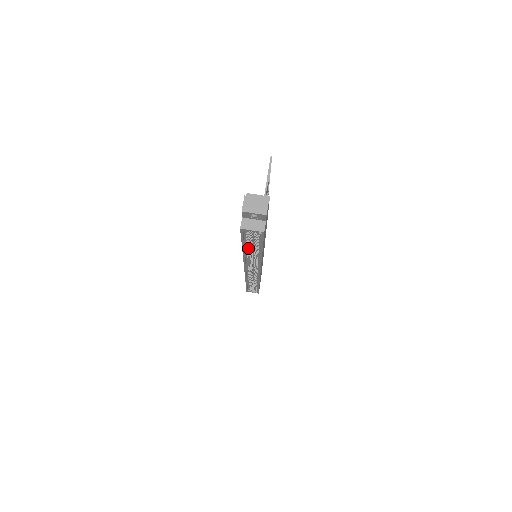
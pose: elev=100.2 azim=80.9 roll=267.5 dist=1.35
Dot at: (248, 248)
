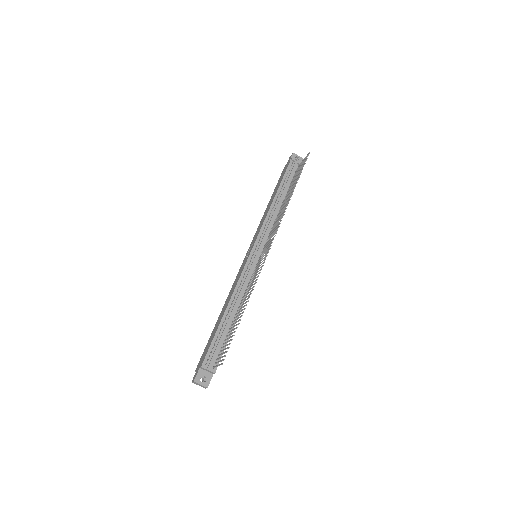
Dot at: occluded
